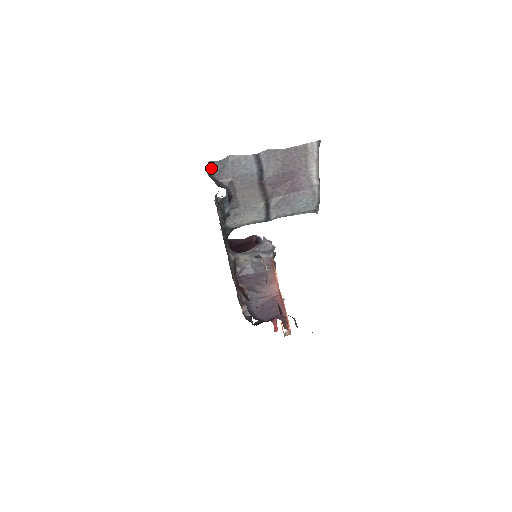
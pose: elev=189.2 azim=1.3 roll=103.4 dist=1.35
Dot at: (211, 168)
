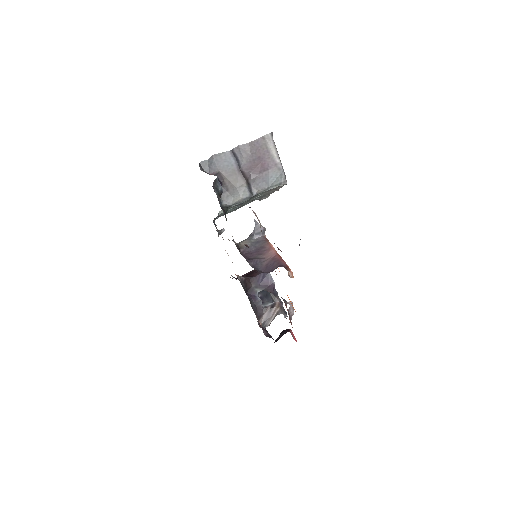
Dot at: (202, 166)
